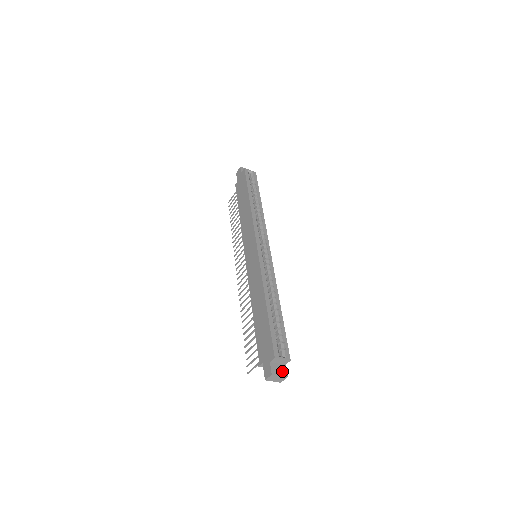
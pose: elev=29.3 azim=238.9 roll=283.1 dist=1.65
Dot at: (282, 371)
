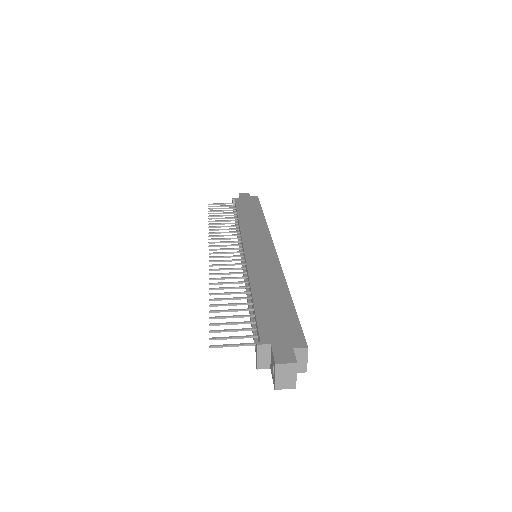
Dot at: occluded
